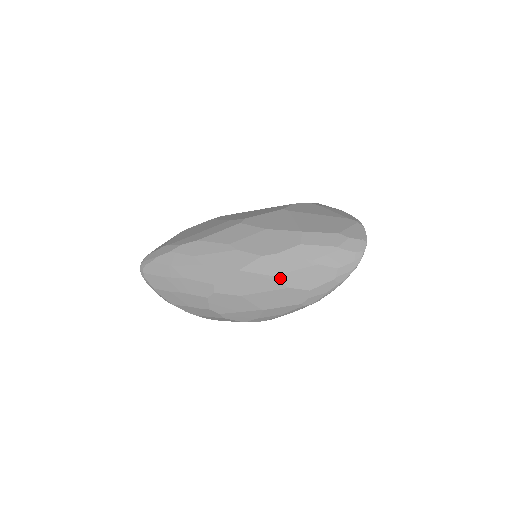
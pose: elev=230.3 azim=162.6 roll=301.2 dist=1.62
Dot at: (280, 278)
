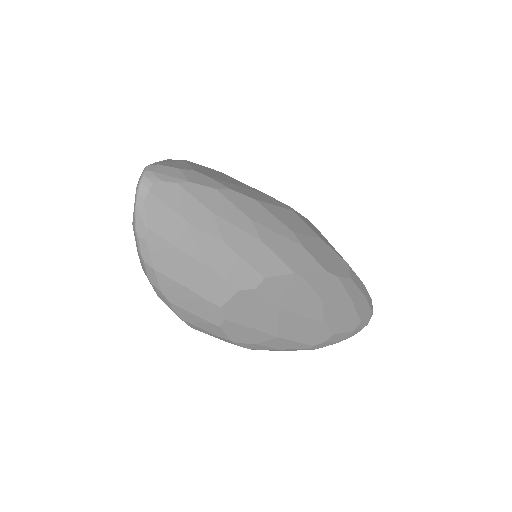
Dot at: (325, 307)
